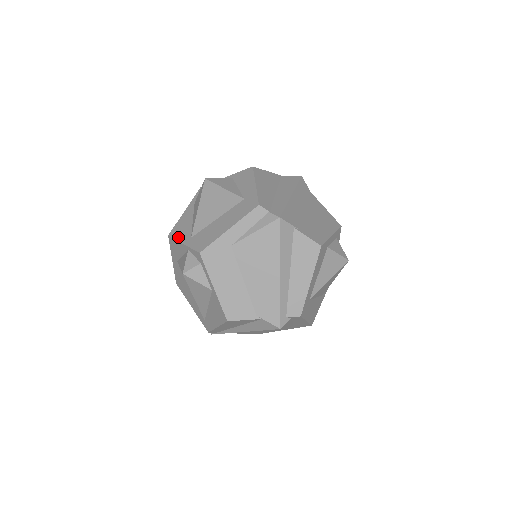
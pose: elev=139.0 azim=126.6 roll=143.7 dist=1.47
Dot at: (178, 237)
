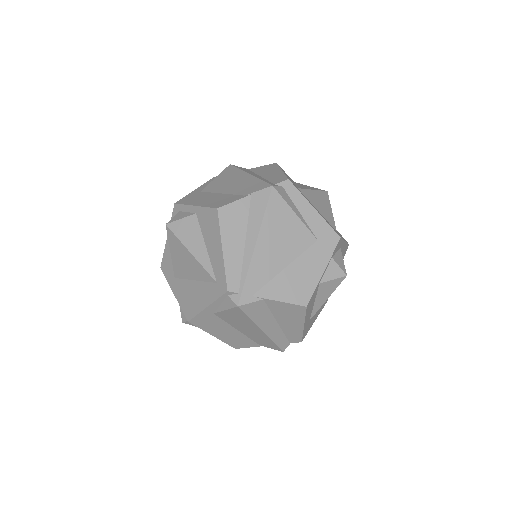
Dot at: occluded
